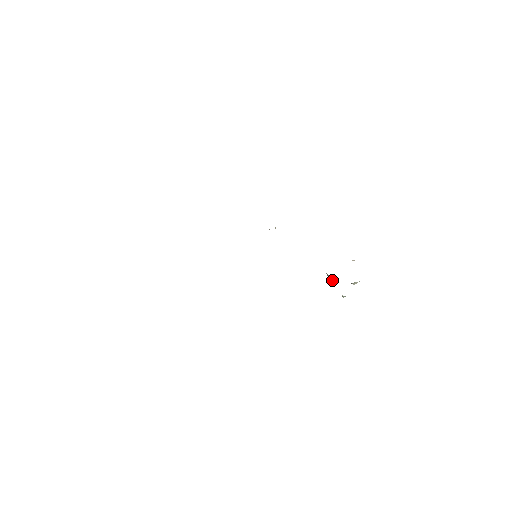
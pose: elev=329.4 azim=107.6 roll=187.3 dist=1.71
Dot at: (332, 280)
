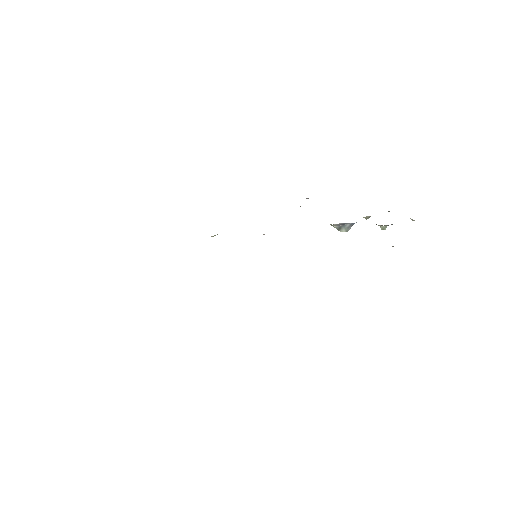
Dot at: (350, 227)
